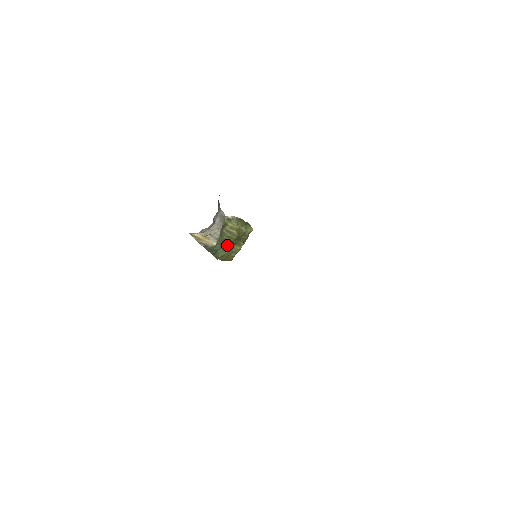
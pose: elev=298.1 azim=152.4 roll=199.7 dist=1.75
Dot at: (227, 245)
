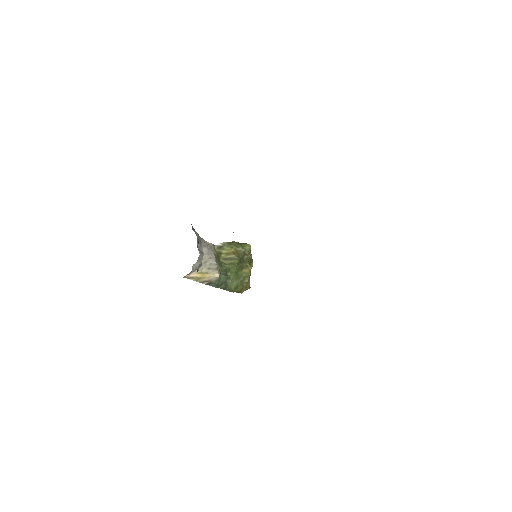
Dot at: (234, 273)
